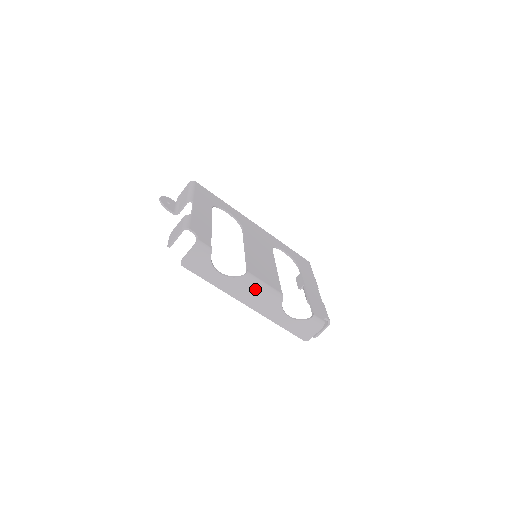
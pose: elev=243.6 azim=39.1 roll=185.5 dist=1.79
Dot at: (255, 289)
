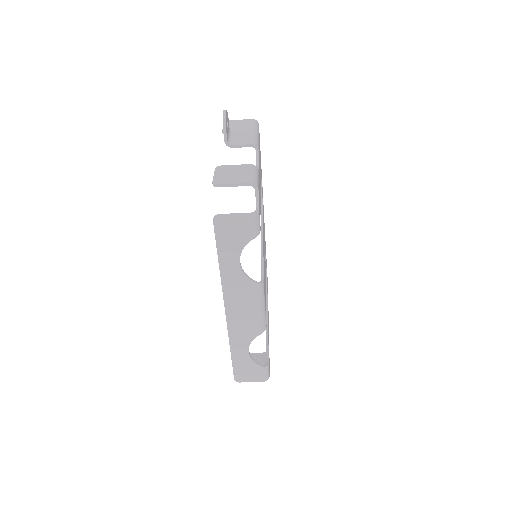
Dot at: (252, 304)
